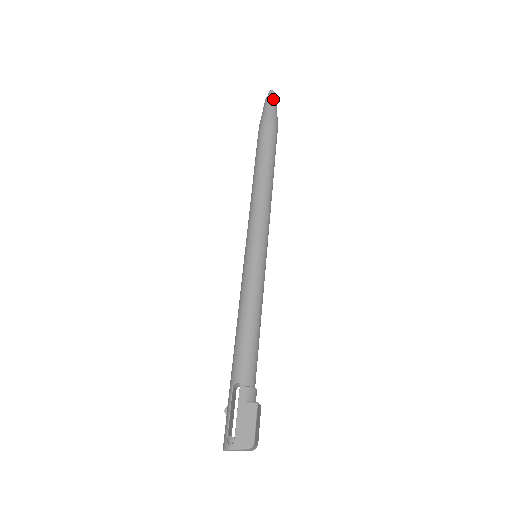
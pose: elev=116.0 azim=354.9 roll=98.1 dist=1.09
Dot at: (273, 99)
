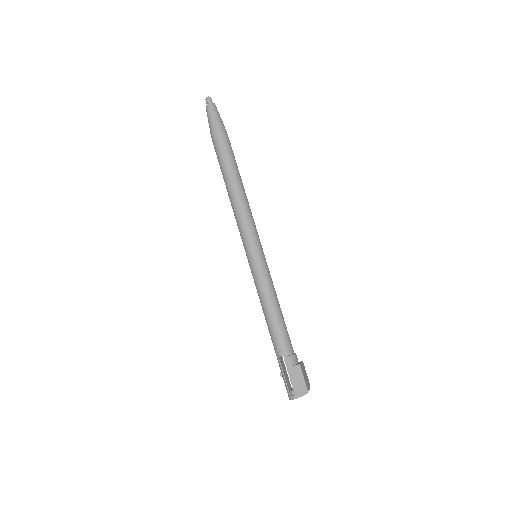
Dot at: (212, 107)
